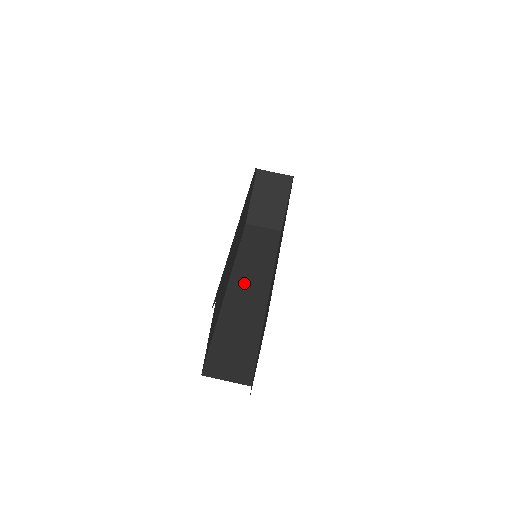
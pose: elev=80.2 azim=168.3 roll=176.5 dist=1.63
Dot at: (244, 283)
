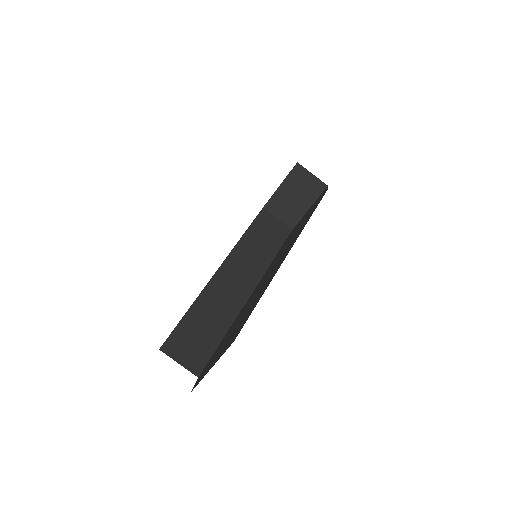
Dot at: (235, 271)
